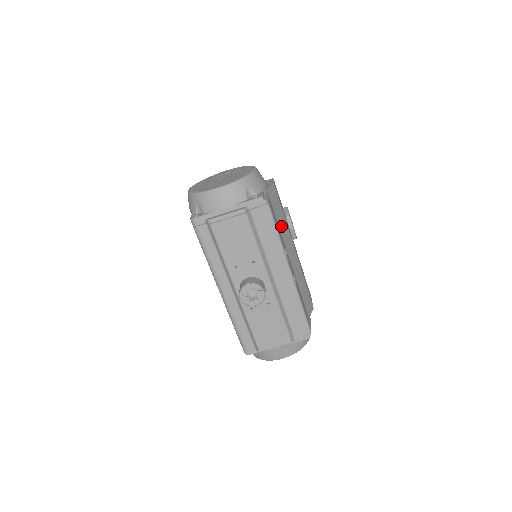
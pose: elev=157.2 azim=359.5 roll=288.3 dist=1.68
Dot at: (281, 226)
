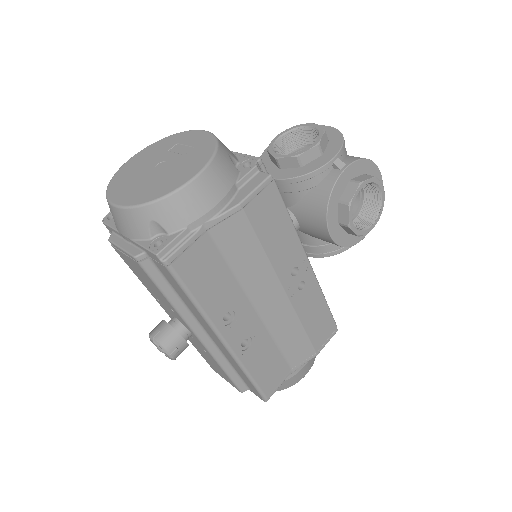
Dot at: (244, 269)
